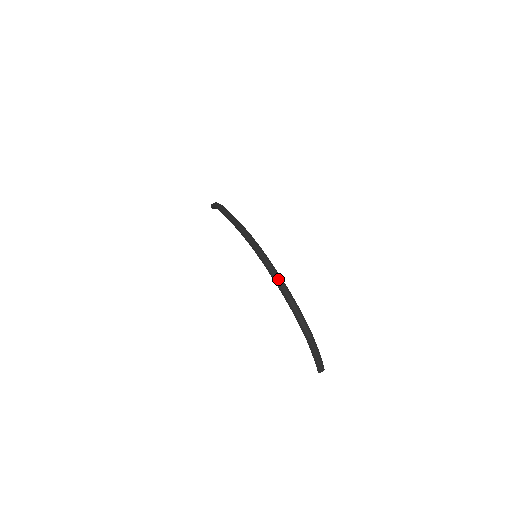
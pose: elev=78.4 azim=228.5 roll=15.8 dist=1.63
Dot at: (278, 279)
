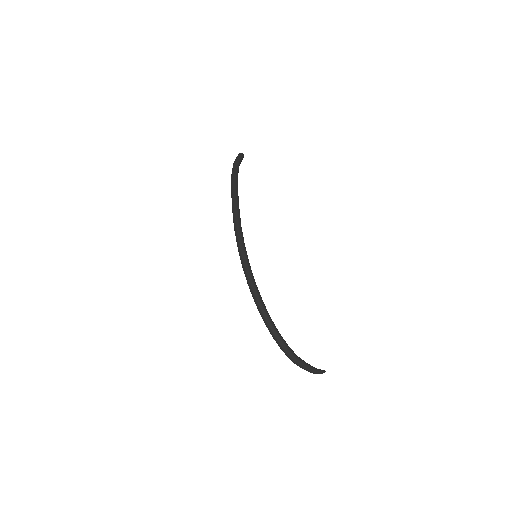
Dot at: (259, 307)
